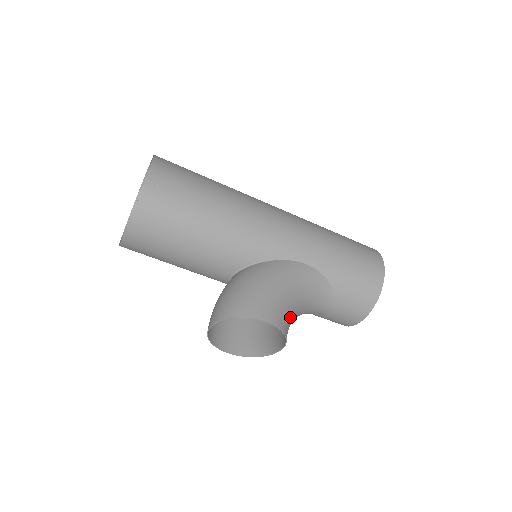
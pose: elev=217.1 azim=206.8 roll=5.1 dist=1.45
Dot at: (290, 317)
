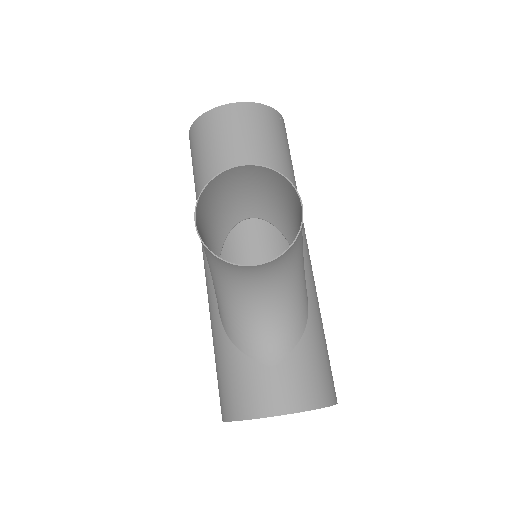
Dot at: (290, 262)
